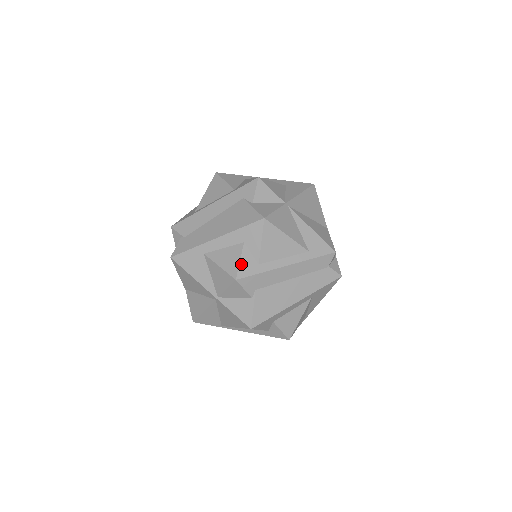
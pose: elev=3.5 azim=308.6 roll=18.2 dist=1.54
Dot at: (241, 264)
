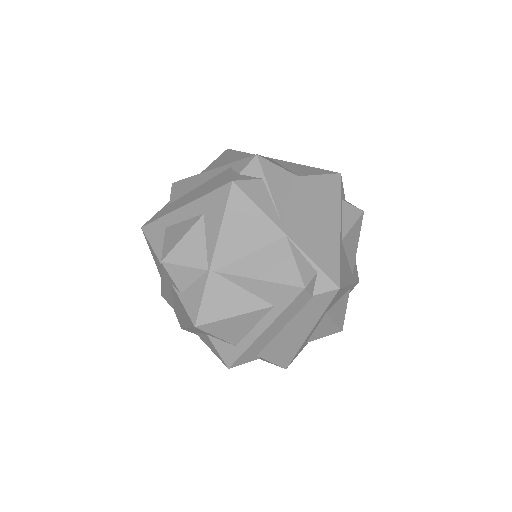
Dot at: (221, 354)
